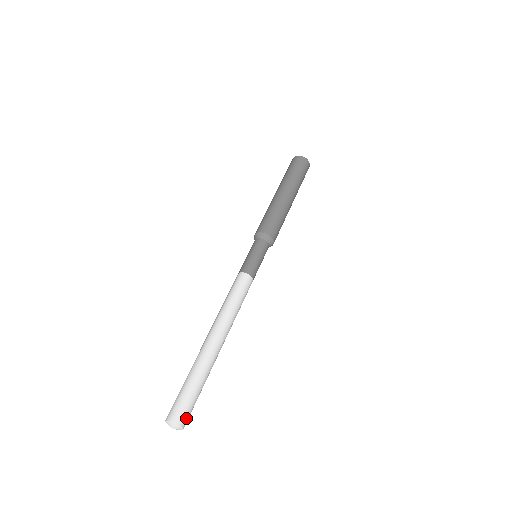
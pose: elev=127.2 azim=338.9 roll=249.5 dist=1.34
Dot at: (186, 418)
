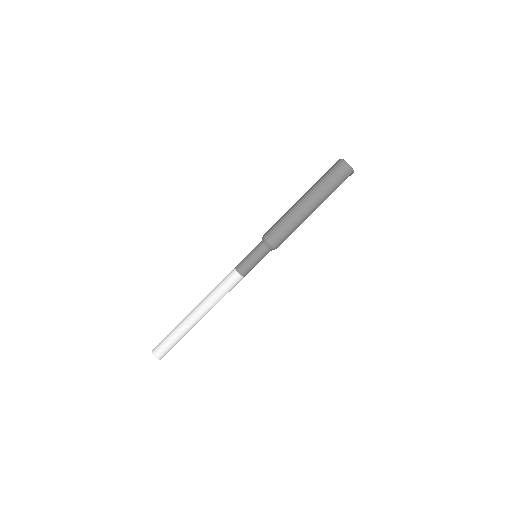
Dot at: (163, 355)
